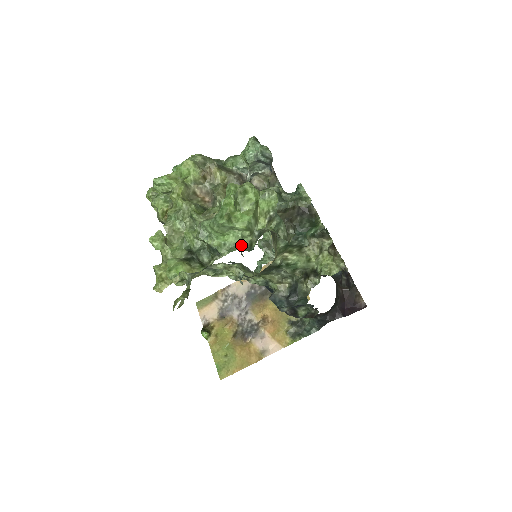
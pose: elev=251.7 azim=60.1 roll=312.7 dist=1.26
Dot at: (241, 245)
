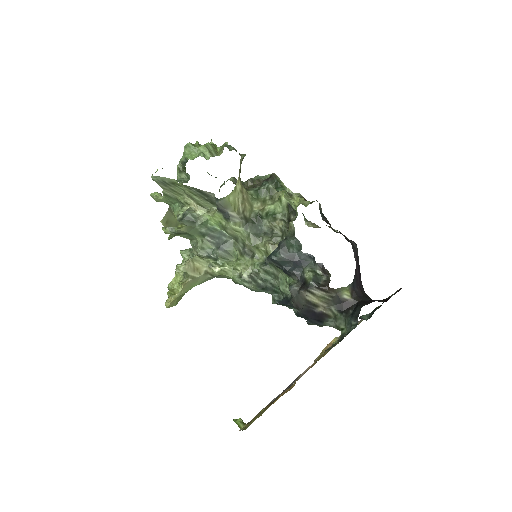
Dot at: occluded
